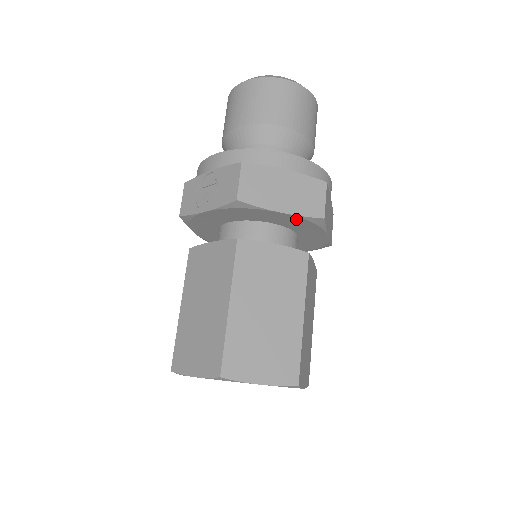
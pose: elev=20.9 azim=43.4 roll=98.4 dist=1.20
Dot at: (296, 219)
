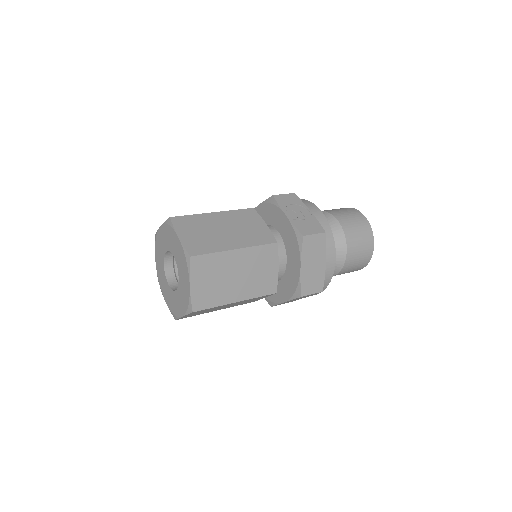
Dot at: (296, 278)
